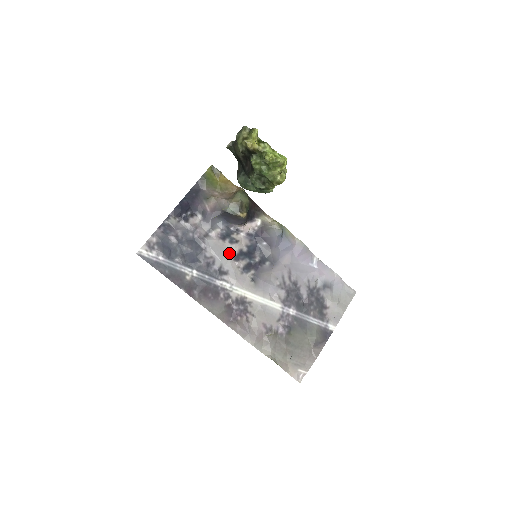
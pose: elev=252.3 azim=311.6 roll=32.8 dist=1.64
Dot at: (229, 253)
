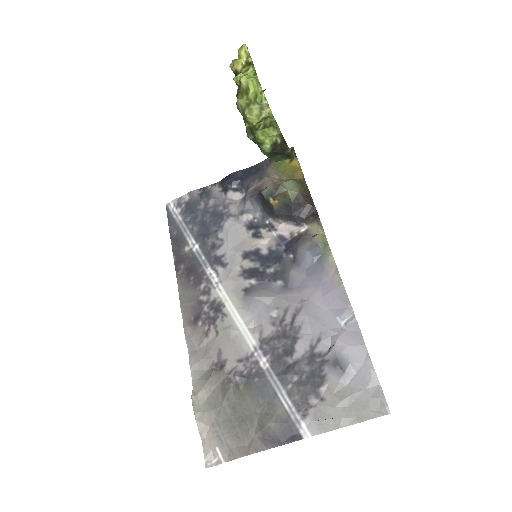
Dot at: (243, 246)
